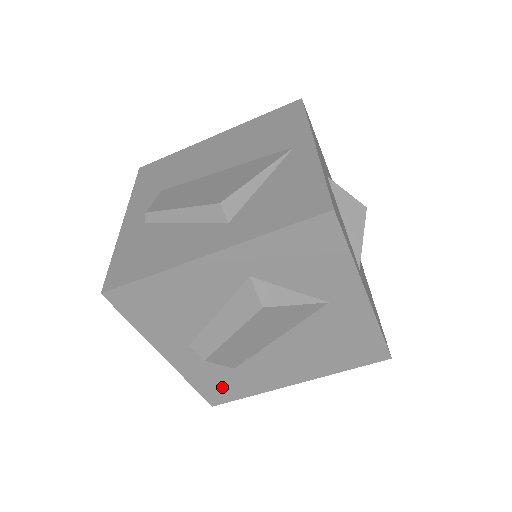
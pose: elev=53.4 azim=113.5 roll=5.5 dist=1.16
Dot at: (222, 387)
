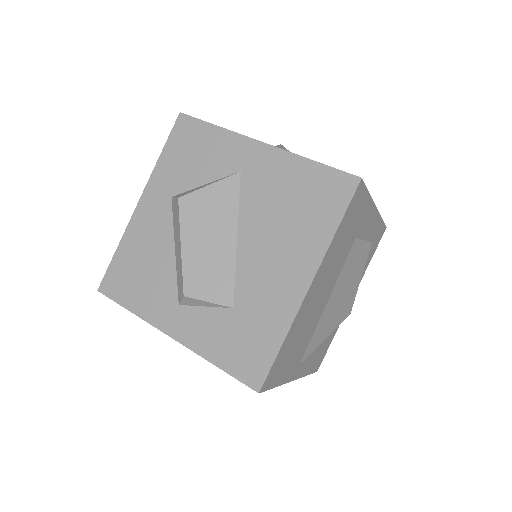
Dot at: (244, 348)
